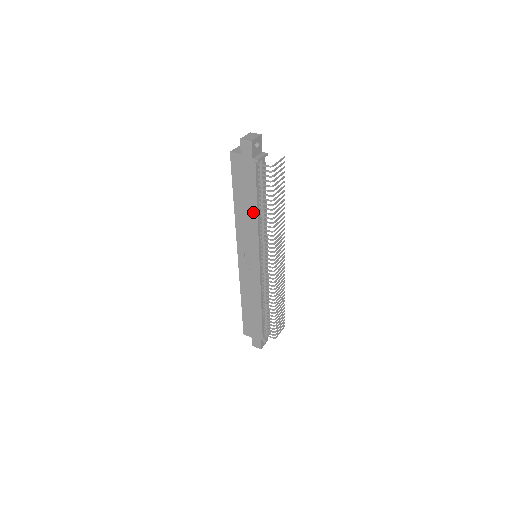
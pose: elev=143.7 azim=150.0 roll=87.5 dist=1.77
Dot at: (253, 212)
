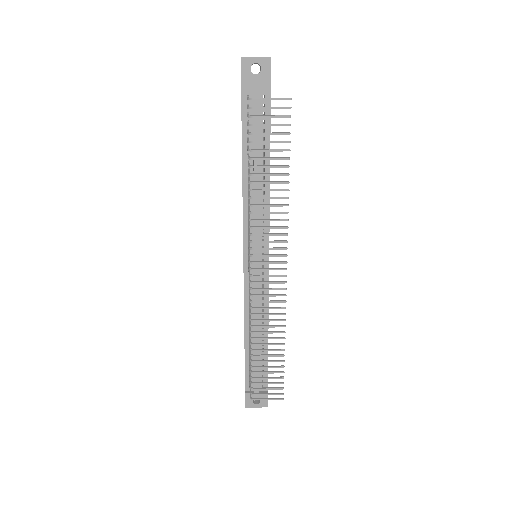
Dot at: (242, 176)
